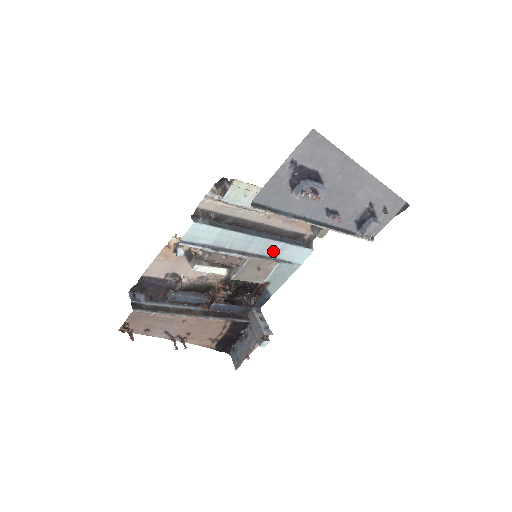
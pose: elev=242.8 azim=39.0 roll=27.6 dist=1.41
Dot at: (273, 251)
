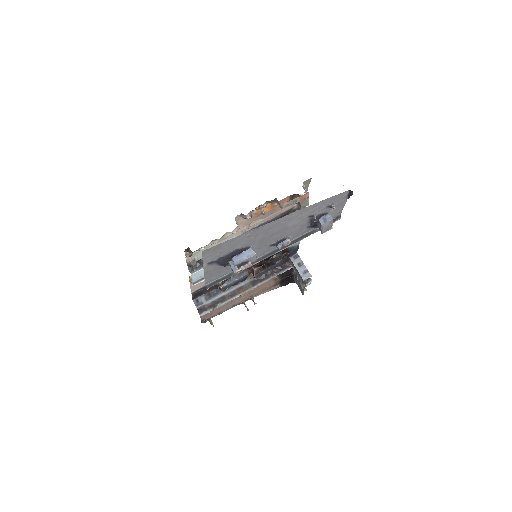
Dot at: occluded
